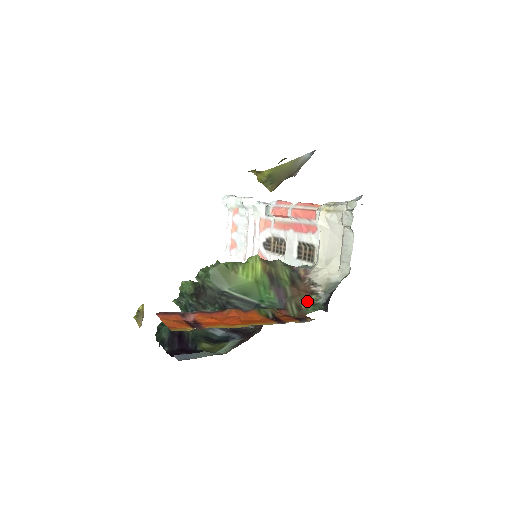
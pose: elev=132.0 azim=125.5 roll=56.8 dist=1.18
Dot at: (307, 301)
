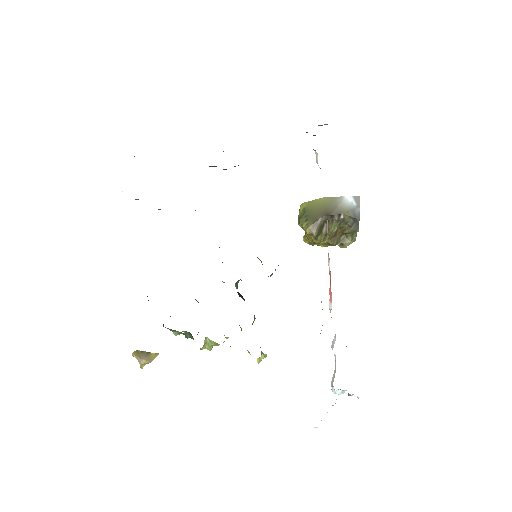
Dot at: occluded
